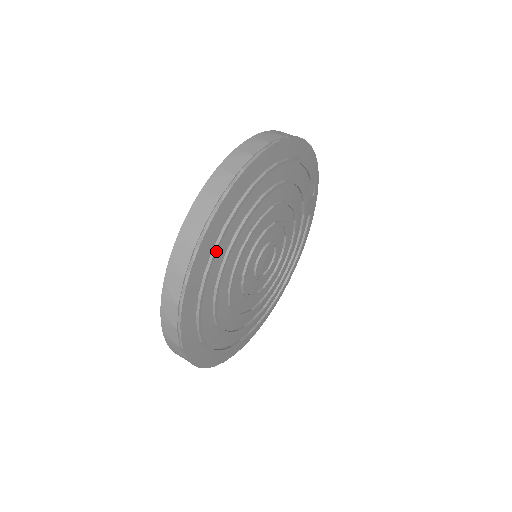
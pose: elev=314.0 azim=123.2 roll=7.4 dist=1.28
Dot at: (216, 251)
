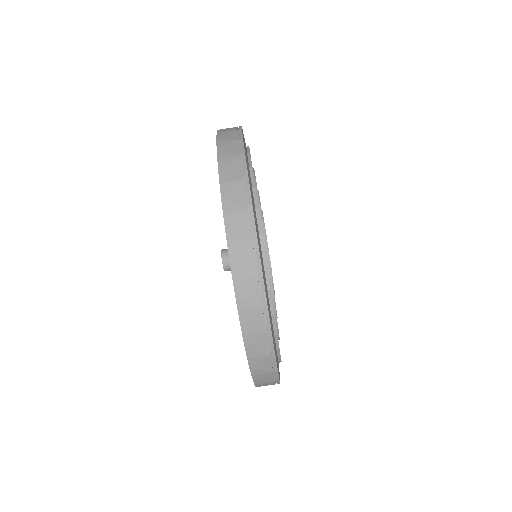
Dot at: occluded
